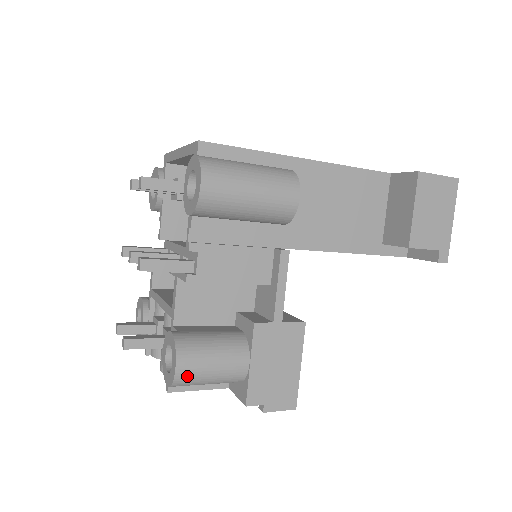
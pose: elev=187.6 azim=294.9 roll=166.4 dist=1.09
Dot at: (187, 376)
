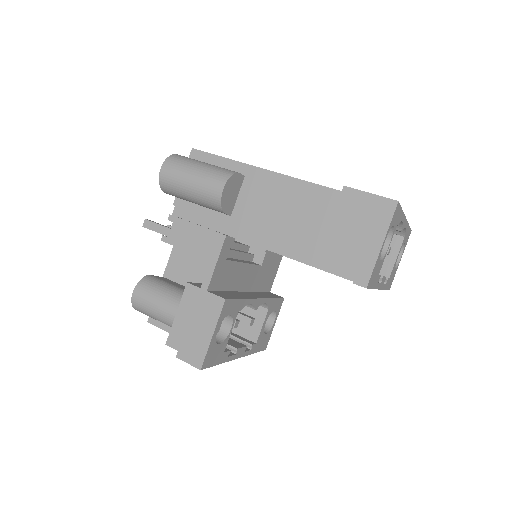
Dot at: (138, 302)
